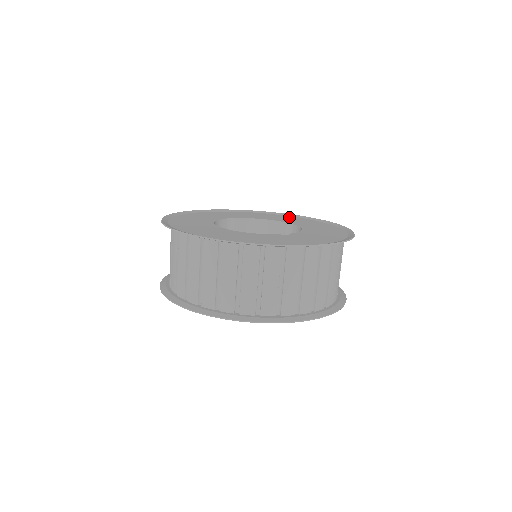
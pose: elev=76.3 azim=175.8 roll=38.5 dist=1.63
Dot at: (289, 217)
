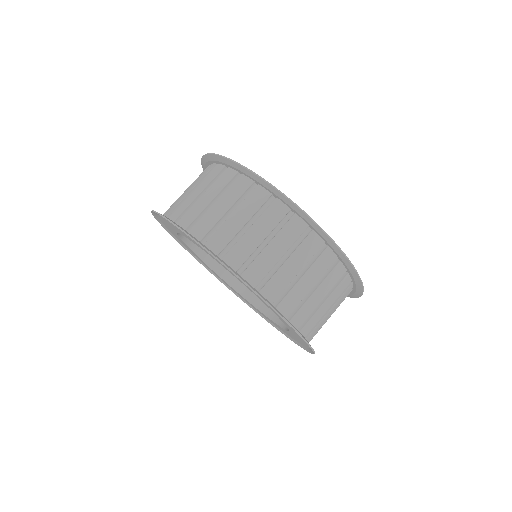
Dot at: occluded
